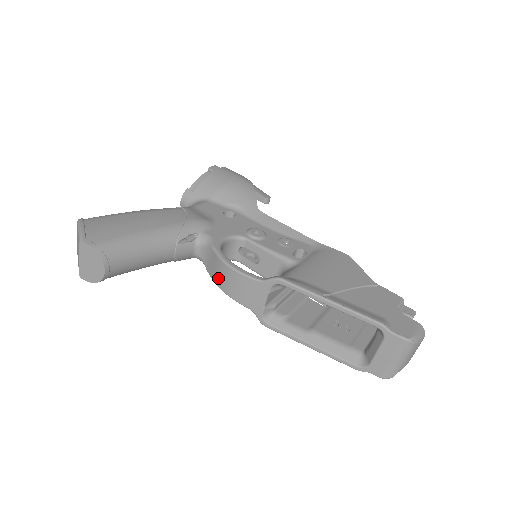
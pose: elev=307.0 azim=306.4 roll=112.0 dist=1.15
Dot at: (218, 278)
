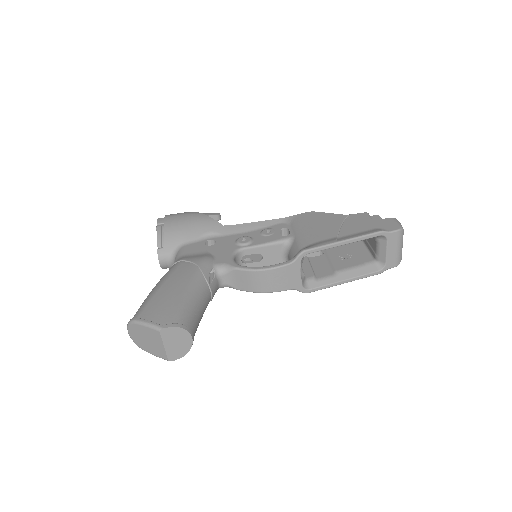
Dot at: (255, 286)
